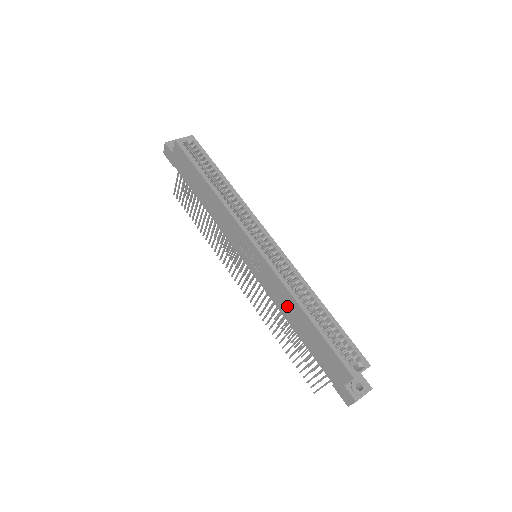
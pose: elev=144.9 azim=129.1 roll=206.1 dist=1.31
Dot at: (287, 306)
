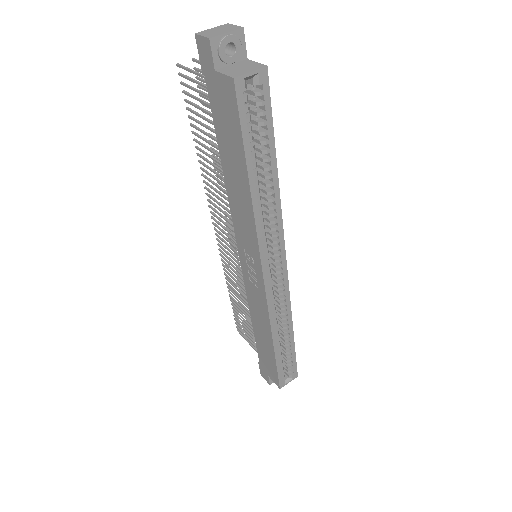
Dot at: (260, 321)
